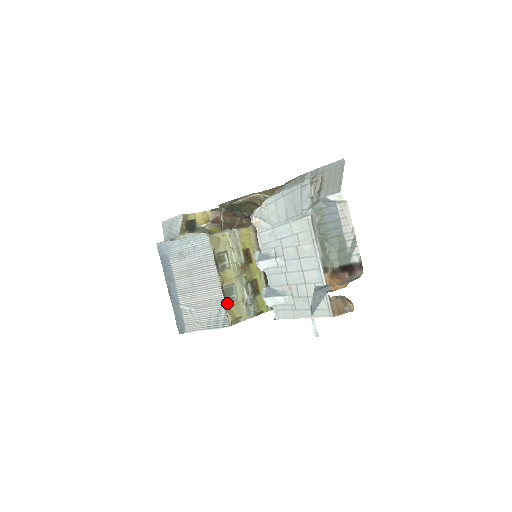
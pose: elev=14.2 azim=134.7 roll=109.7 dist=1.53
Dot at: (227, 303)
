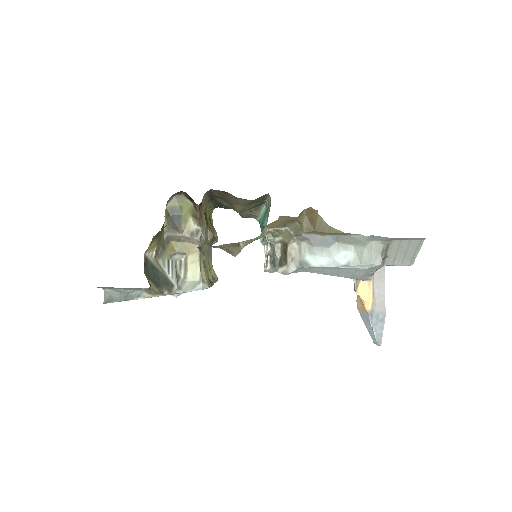
Dot at: occluded
